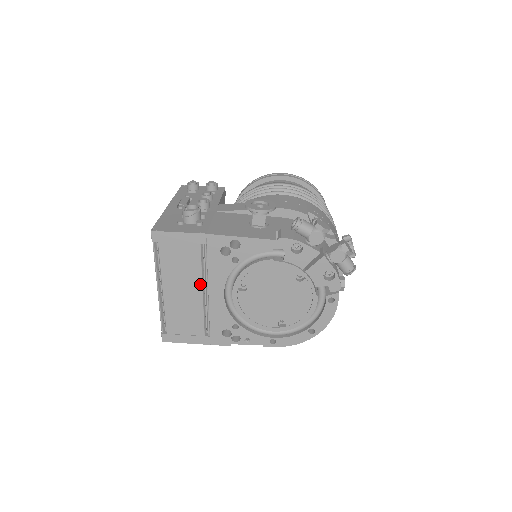
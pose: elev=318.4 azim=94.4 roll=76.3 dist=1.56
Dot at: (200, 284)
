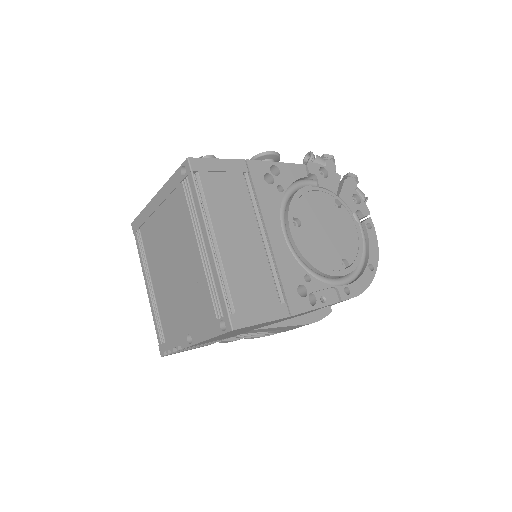
Dot at: (255, 224)
